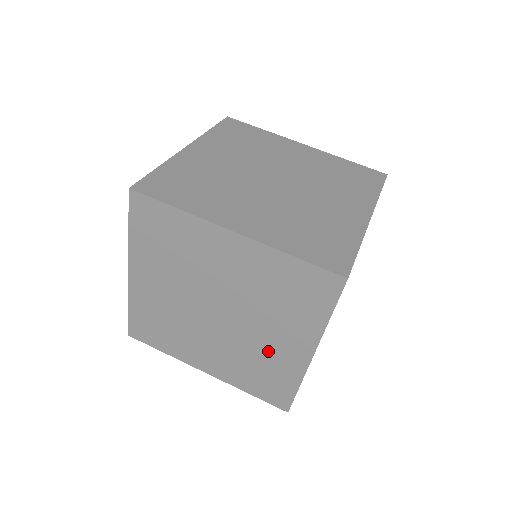
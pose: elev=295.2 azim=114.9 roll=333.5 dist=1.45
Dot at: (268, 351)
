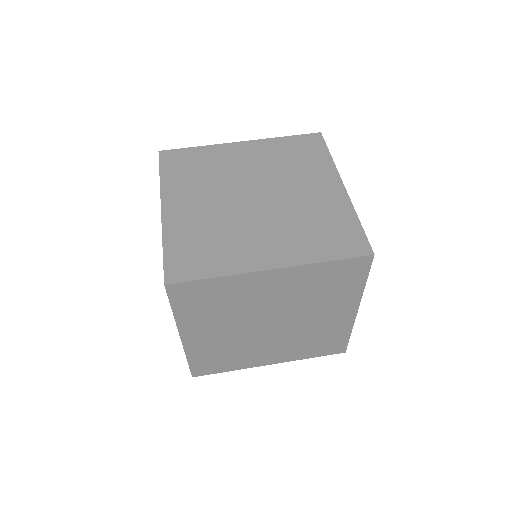
Dot at: (320, 326)
